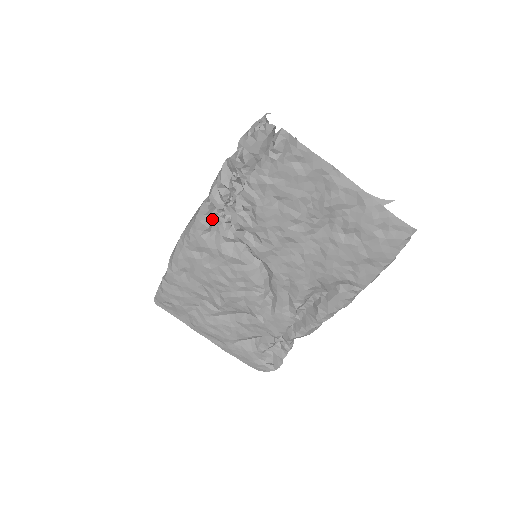
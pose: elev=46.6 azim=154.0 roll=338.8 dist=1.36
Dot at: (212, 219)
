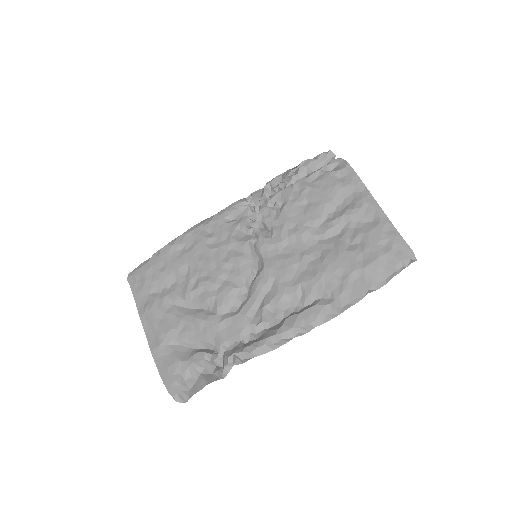
Dot at: (243, 208)
